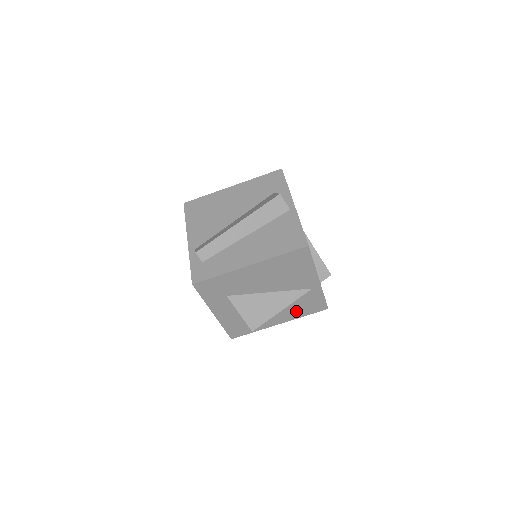
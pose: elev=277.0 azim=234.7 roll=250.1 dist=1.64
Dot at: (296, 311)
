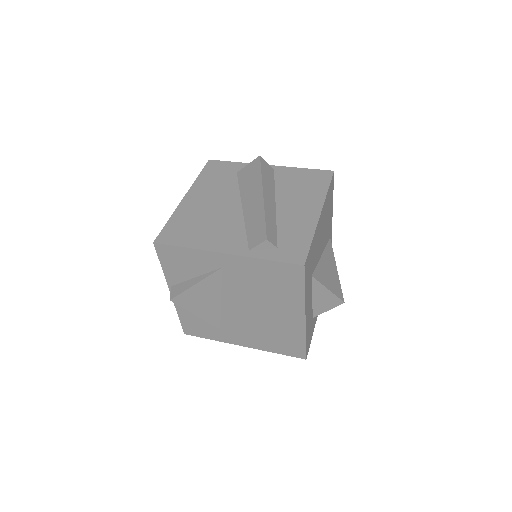
Dot at: occluded
